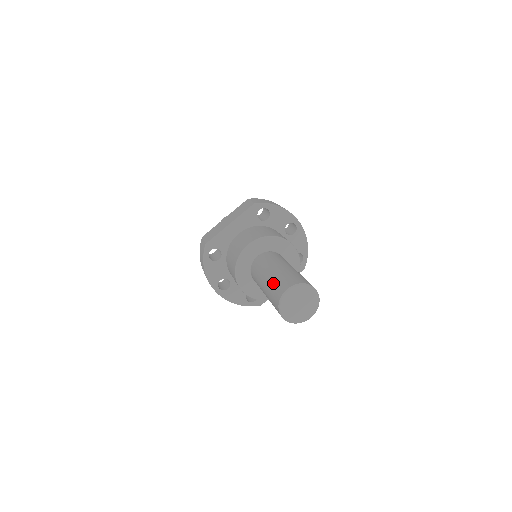
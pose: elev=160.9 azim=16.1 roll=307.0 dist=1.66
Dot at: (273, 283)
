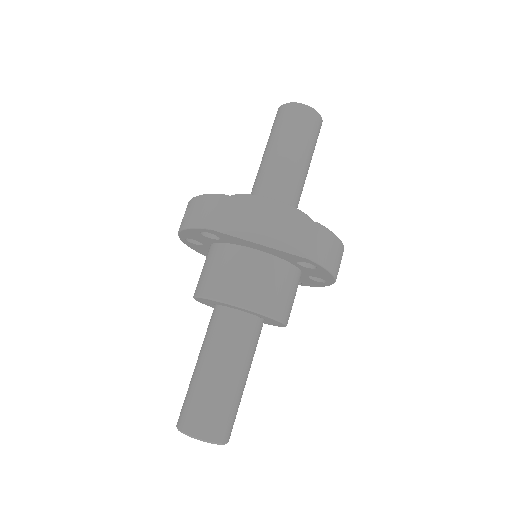
Dot at: (204, 398)
